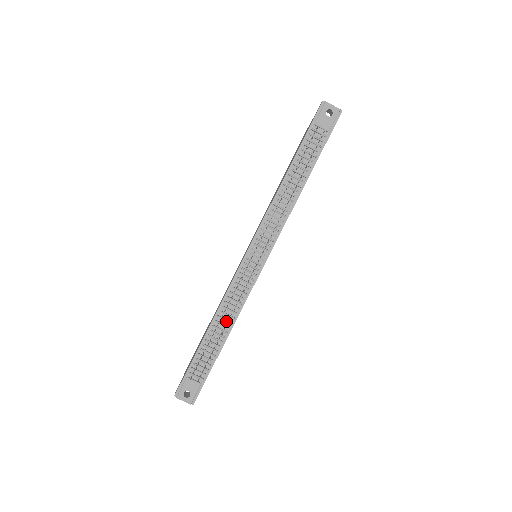
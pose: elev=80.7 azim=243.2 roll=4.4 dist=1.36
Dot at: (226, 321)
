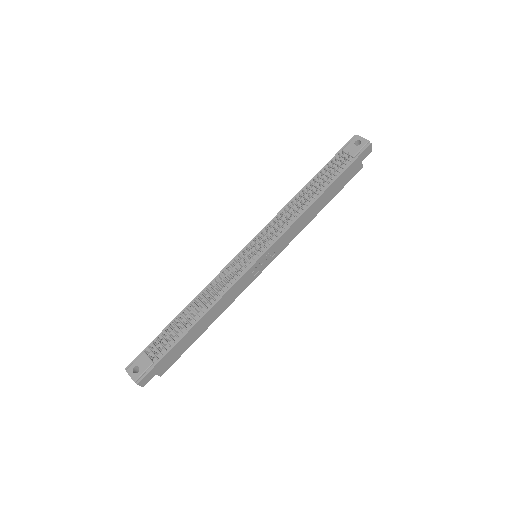
Dot at: (203, 305)
